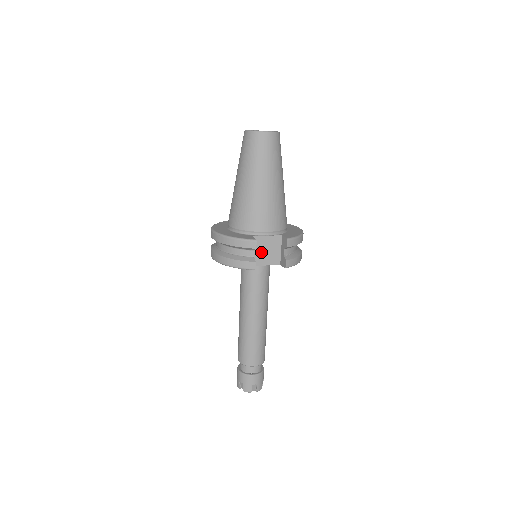
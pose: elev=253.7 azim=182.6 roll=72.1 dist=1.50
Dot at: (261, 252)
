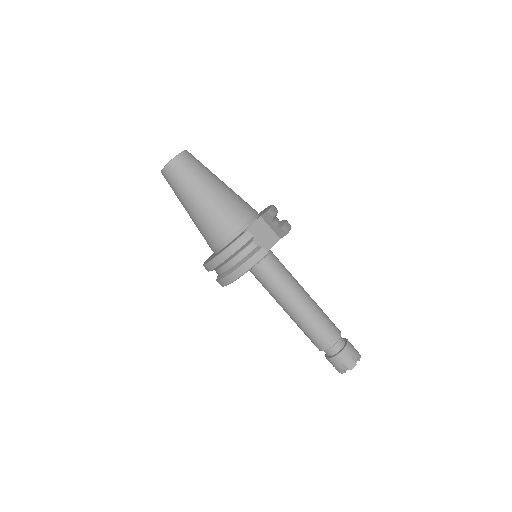
Dot at: (258, 241)
